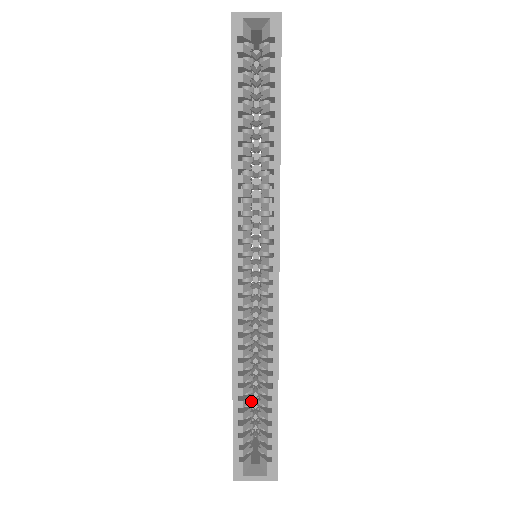
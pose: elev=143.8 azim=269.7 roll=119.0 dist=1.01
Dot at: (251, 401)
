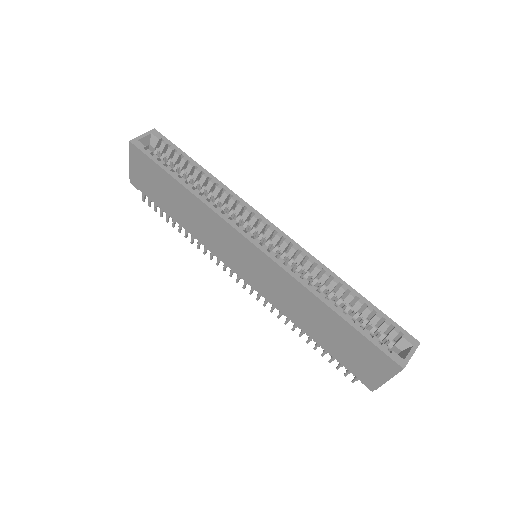
Dot at: occluded
